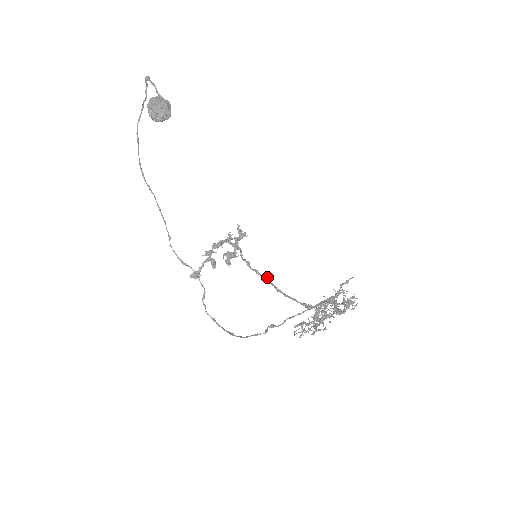
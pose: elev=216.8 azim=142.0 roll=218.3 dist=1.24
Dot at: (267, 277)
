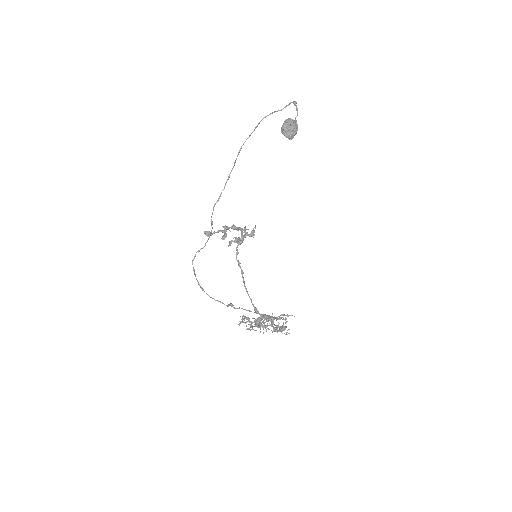
Dot at: occluded
